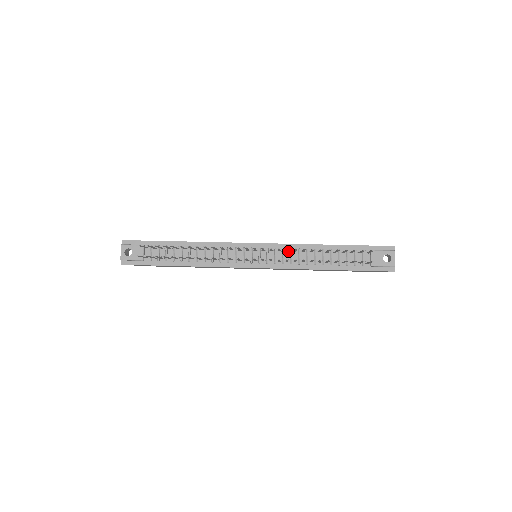
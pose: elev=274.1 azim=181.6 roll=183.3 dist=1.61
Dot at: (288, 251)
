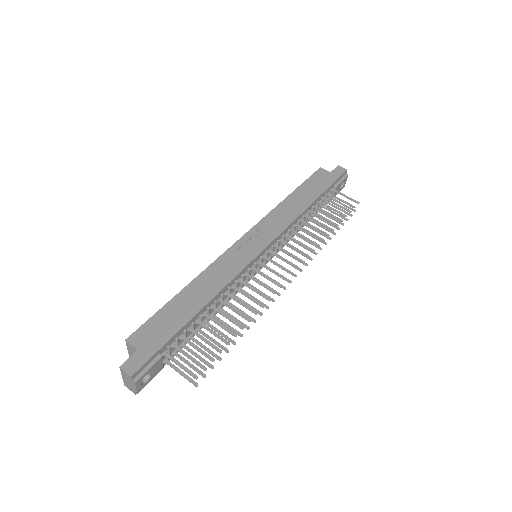
Dot at: (287, 235)
